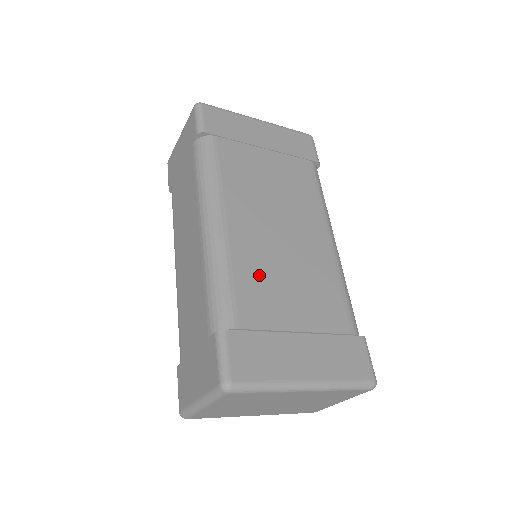
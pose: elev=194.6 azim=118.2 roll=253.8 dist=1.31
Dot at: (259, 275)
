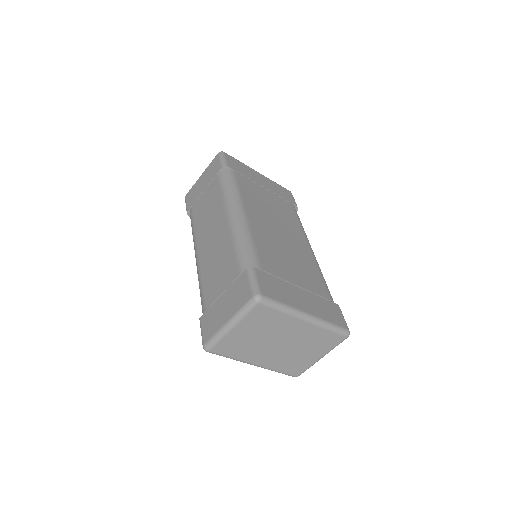
Dot at: (270, 248)
